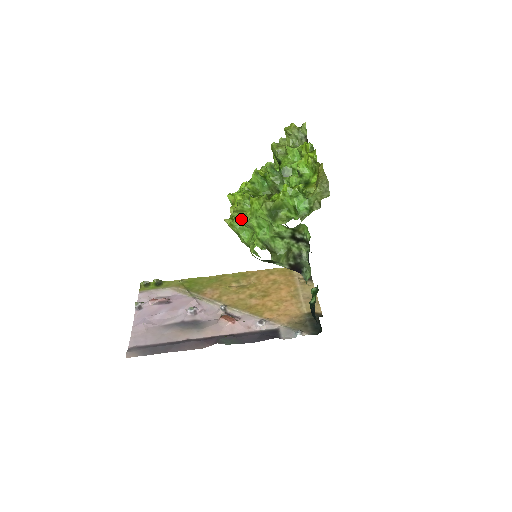
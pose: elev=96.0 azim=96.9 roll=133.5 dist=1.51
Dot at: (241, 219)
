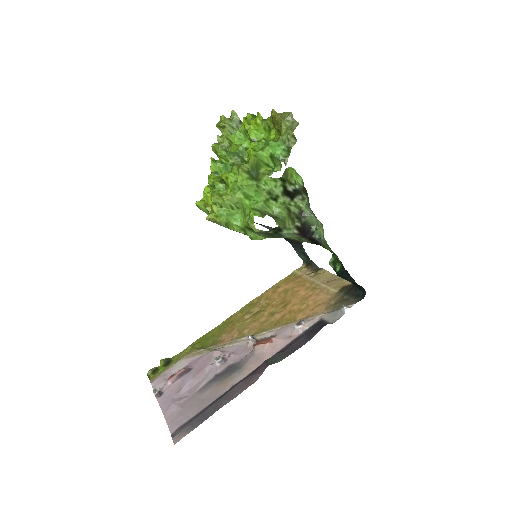
Dot at: (224, 201)
